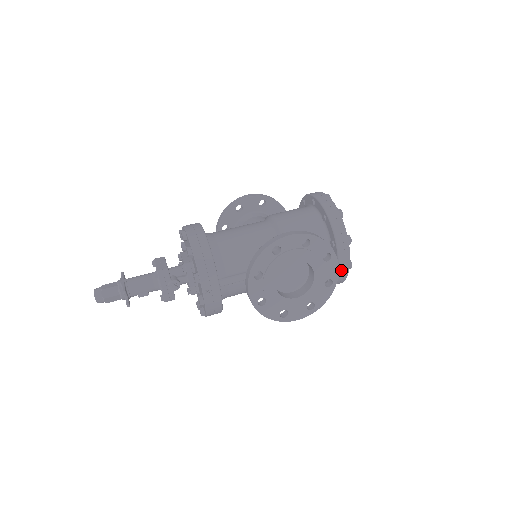
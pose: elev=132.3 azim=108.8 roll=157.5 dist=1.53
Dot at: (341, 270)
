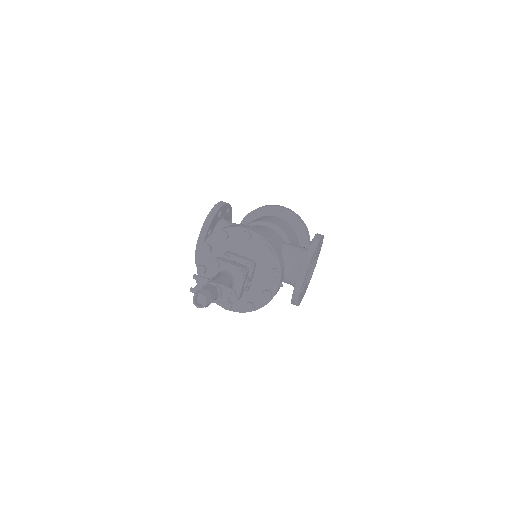
Dot at: occluded
